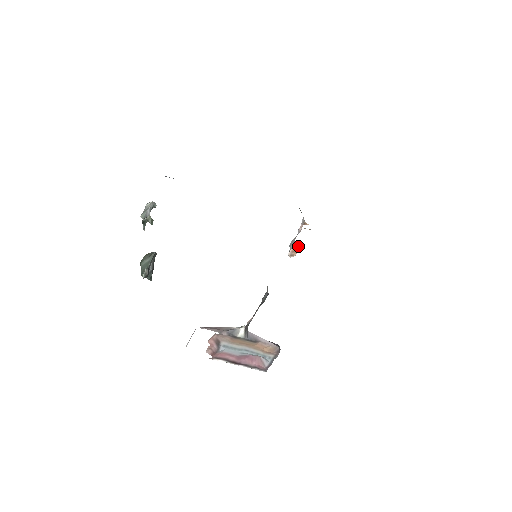
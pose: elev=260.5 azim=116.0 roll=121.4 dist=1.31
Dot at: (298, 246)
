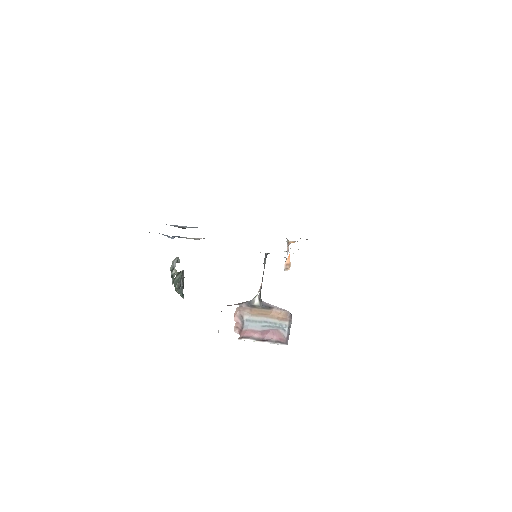
Dot at: (289, 259)
